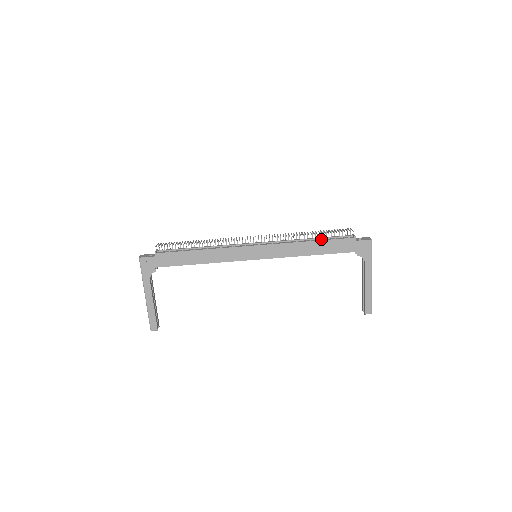
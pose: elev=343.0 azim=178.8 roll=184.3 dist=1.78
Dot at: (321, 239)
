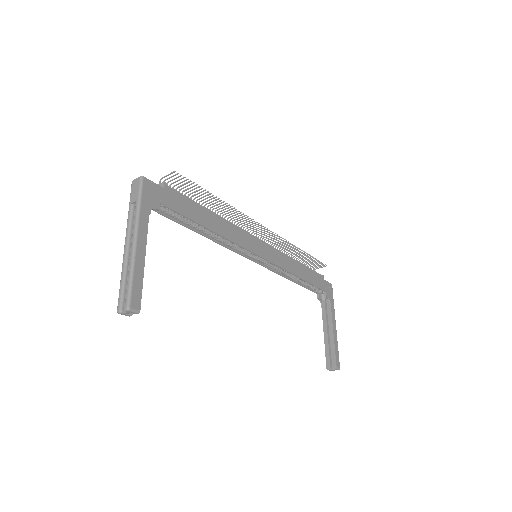
Dot at: occluded
